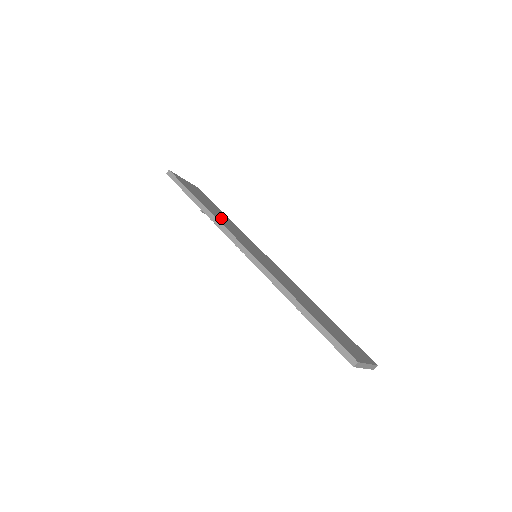
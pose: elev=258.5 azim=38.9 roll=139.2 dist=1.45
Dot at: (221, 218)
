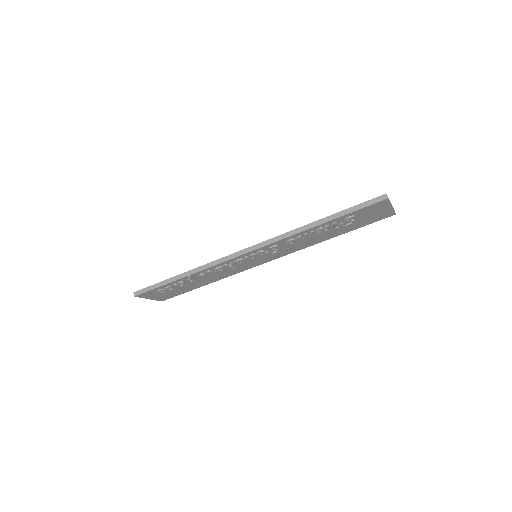
Dot at: occluded
